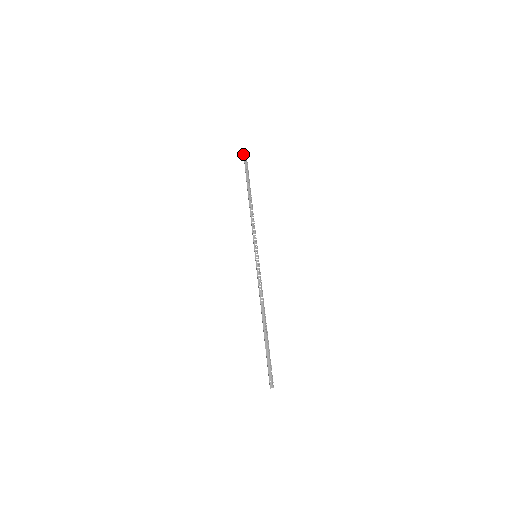
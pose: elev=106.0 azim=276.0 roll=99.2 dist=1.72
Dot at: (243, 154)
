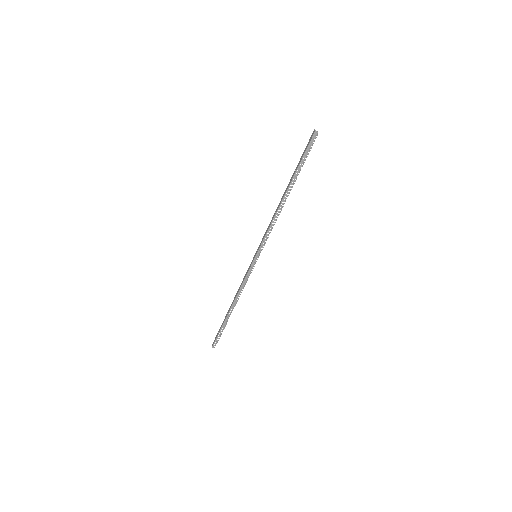
Dot at: (312, 134)
